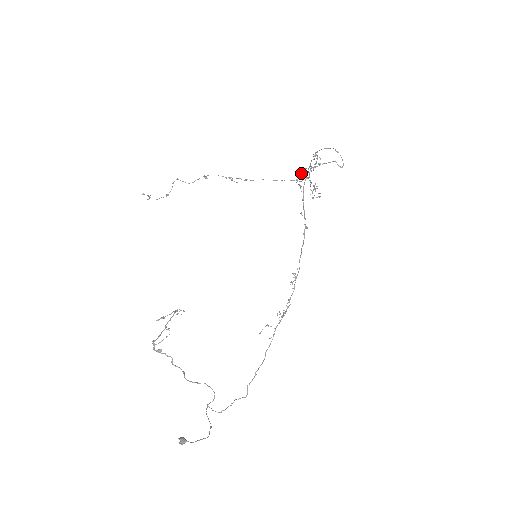
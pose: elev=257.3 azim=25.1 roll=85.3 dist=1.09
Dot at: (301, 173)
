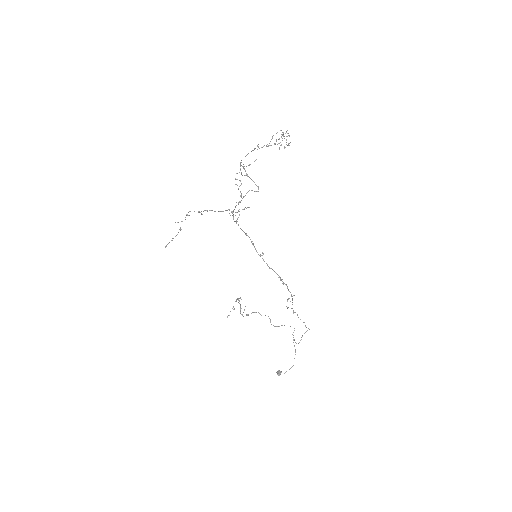
Dot at: (233, 212)
